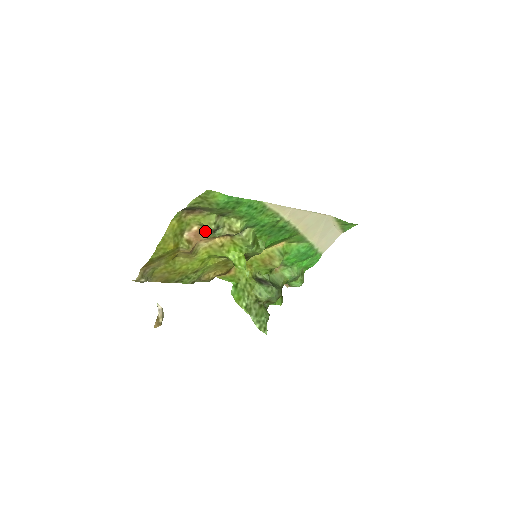
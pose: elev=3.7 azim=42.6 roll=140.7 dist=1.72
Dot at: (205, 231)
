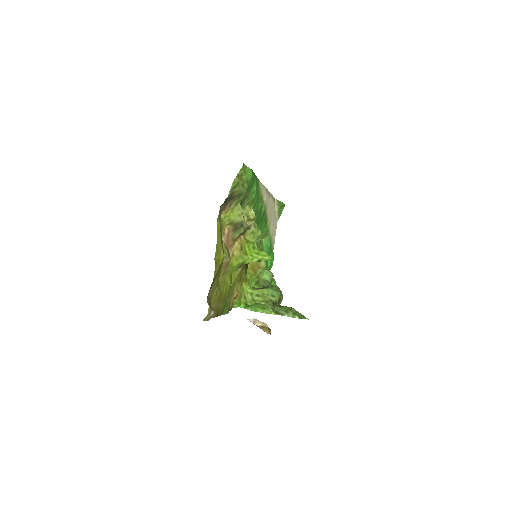
Dot at: (233, 231)
